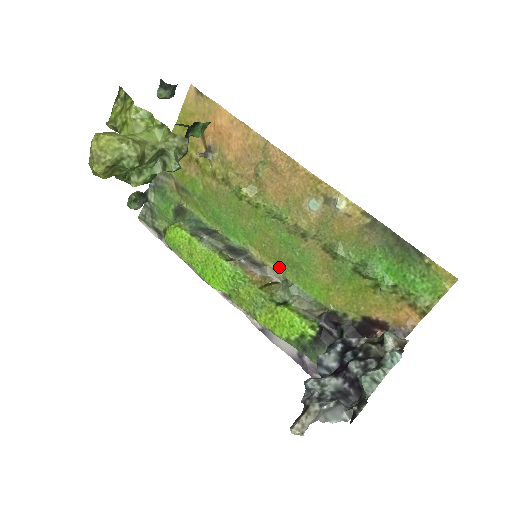
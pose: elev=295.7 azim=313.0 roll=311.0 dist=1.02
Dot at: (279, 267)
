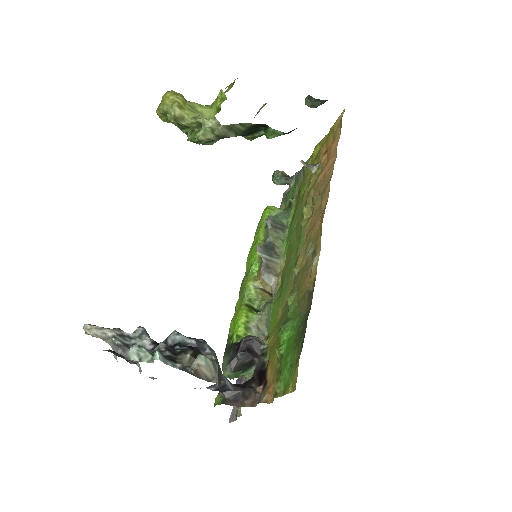
Dot at: (280, 285)
